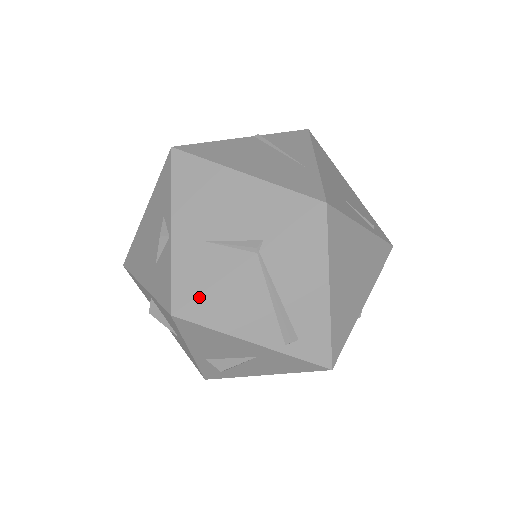
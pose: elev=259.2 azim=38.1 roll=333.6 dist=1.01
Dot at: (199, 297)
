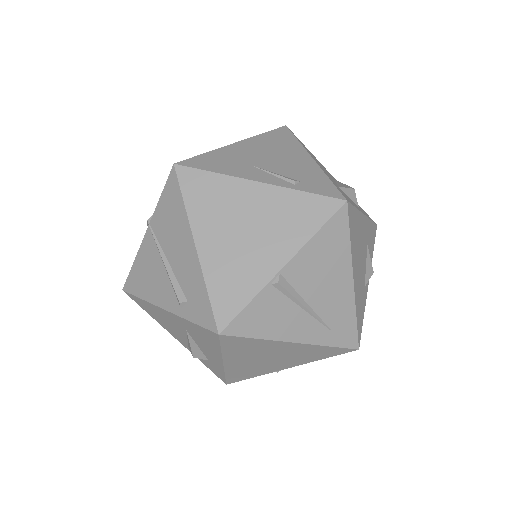
Dot at: (131, 272)
